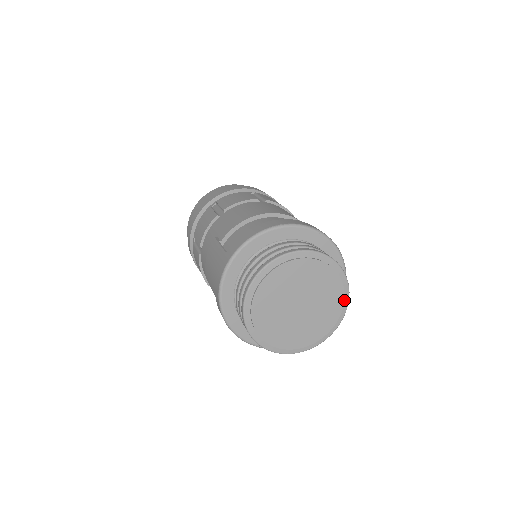
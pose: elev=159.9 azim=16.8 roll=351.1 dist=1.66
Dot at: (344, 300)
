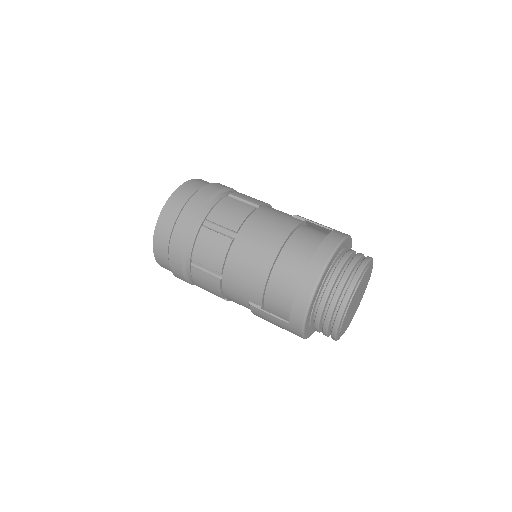
Dot at: (372, 264)
